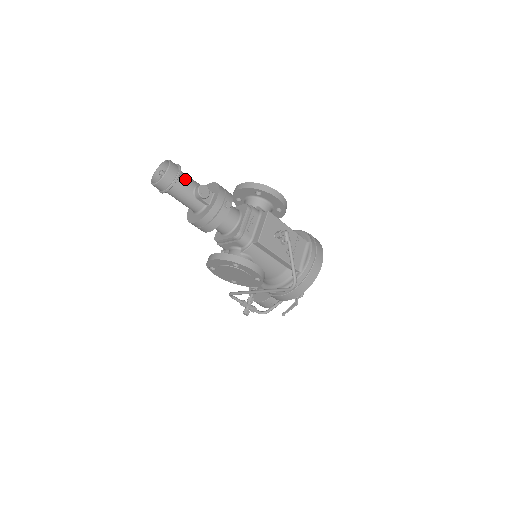
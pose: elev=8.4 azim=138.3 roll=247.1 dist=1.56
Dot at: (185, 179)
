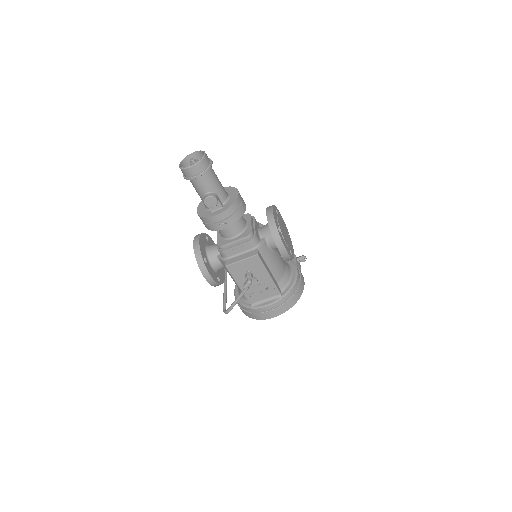
Dot at: (204, 182)
